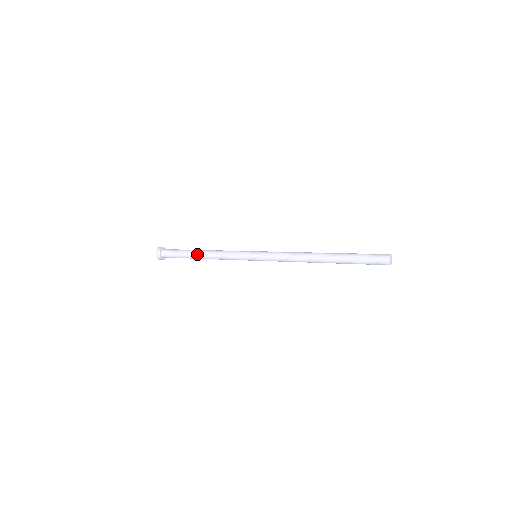
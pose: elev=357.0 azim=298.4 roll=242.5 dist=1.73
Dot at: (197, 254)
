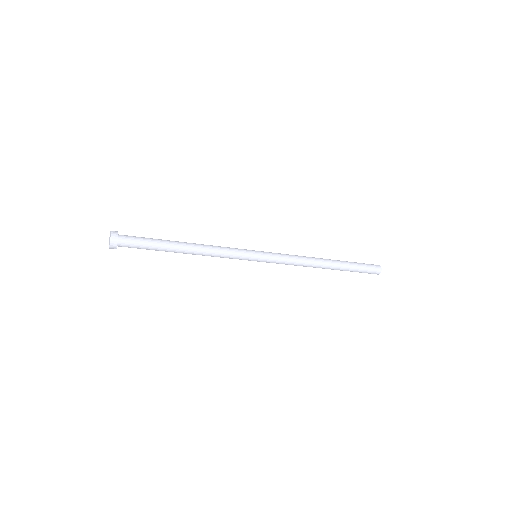
Dot at: (181, 246)
